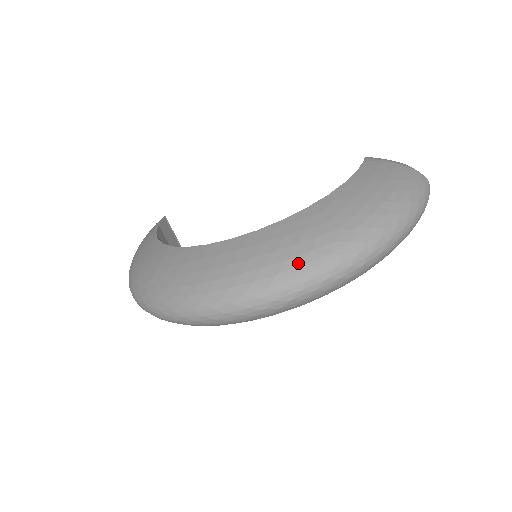
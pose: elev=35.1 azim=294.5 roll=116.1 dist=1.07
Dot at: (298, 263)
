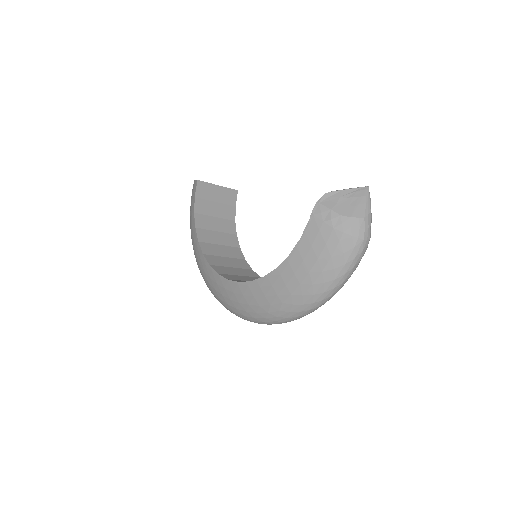
Dot at: (263, 317)
